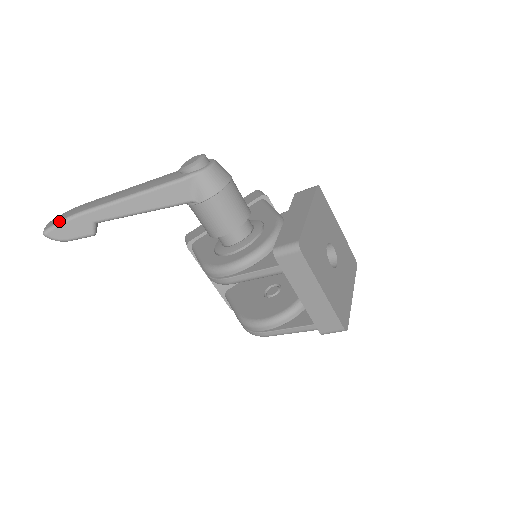
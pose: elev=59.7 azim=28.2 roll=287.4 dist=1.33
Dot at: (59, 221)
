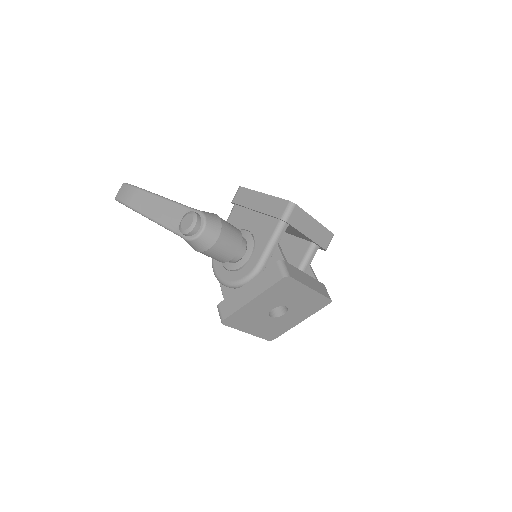
Dot at: (120, 201)
